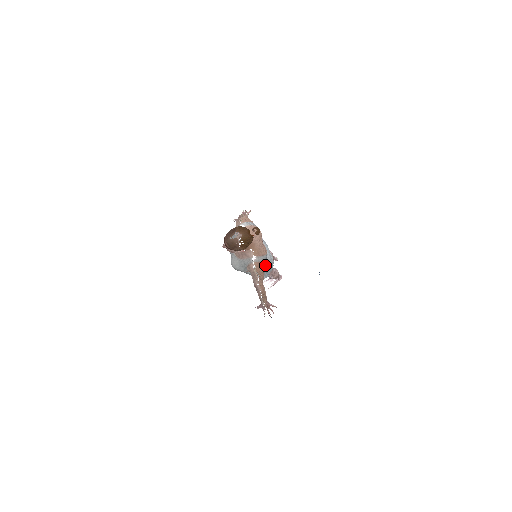
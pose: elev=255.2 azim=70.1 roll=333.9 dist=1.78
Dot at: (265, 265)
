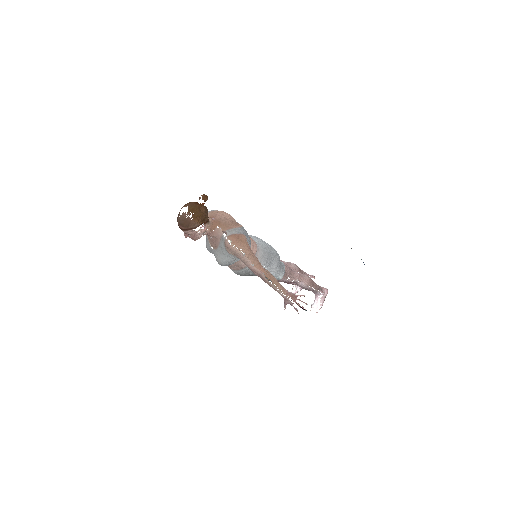
Dot at: (260, 251)
